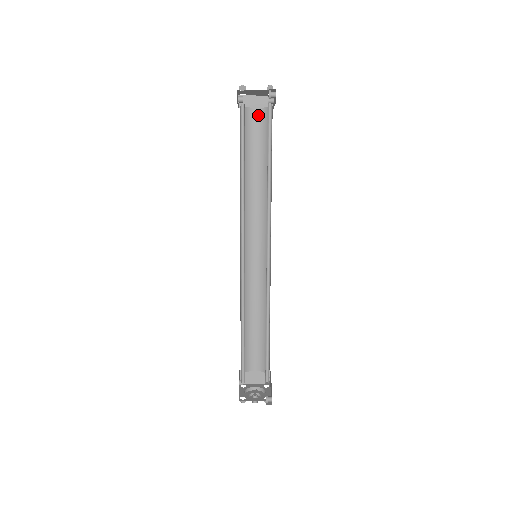
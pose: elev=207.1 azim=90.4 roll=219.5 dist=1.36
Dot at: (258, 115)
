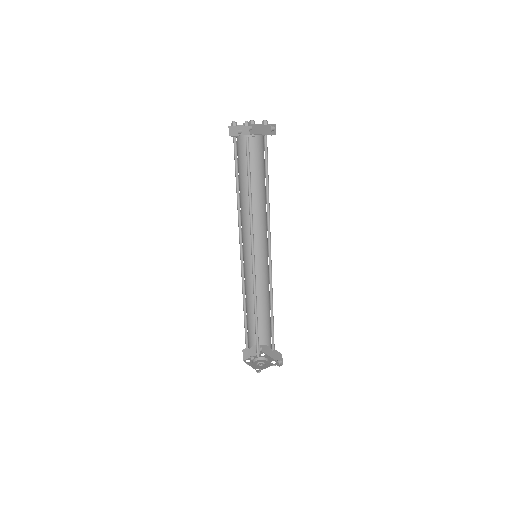
Dot at: (244, 141)
